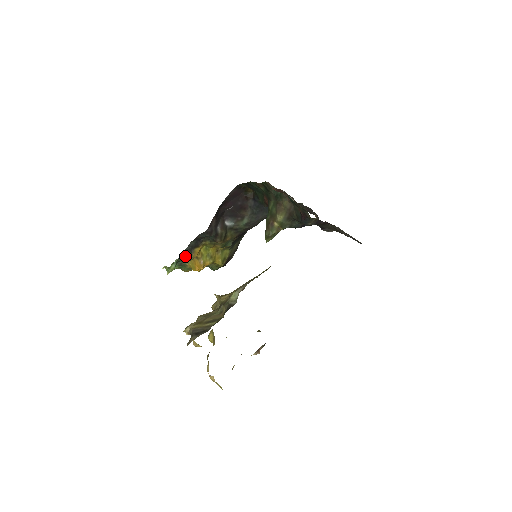
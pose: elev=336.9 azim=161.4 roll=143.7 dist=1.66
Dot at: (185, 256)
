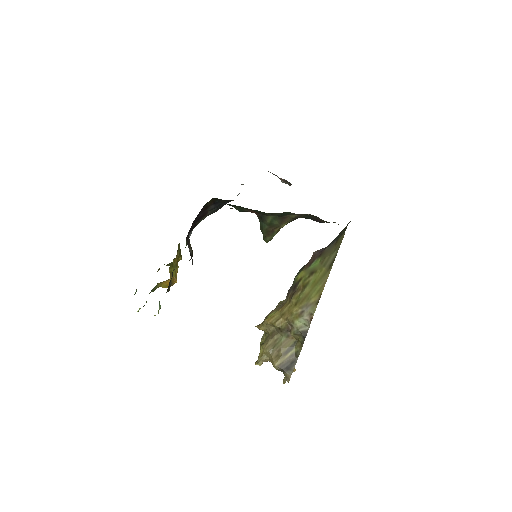
Dot at: occluded
